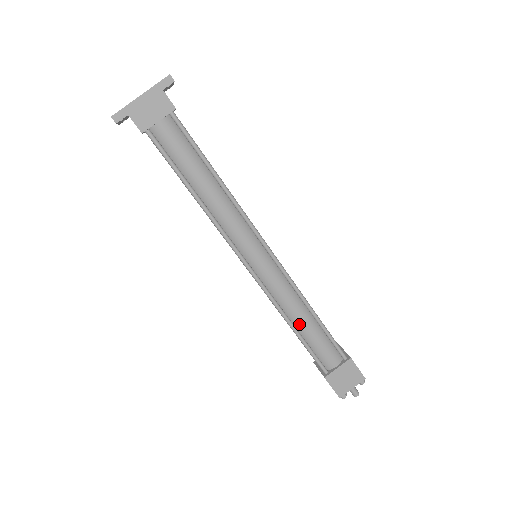
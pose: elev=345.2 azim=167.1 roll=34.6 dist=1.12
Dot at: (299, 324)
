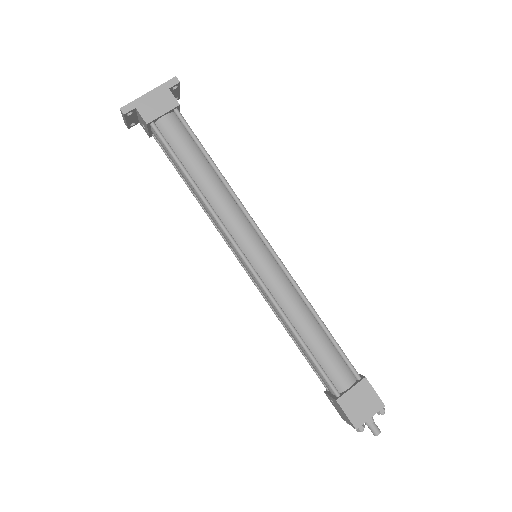
Dot at: (303, 331)
